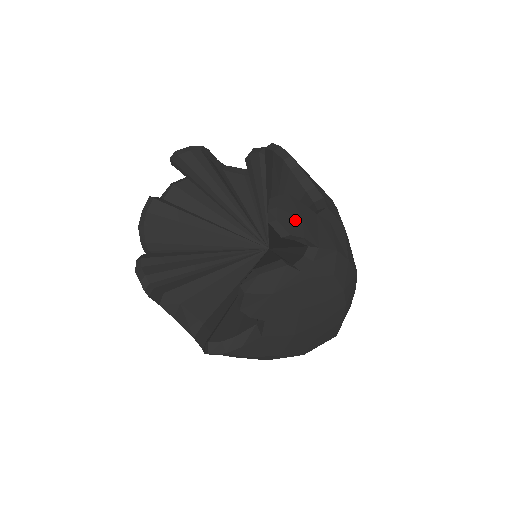
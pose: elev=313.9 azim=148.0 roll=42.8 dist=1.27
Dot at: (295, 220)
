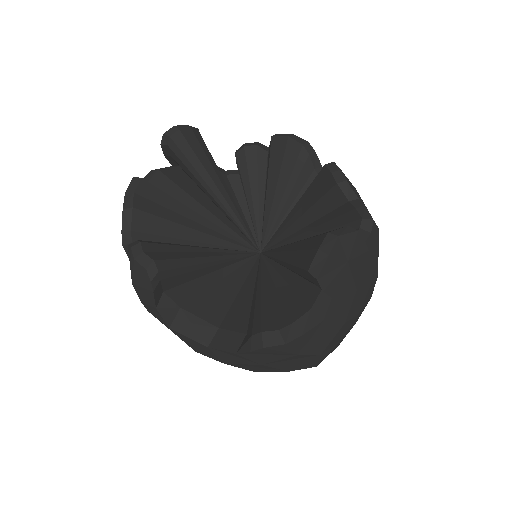
Dot at: (354, 187)
